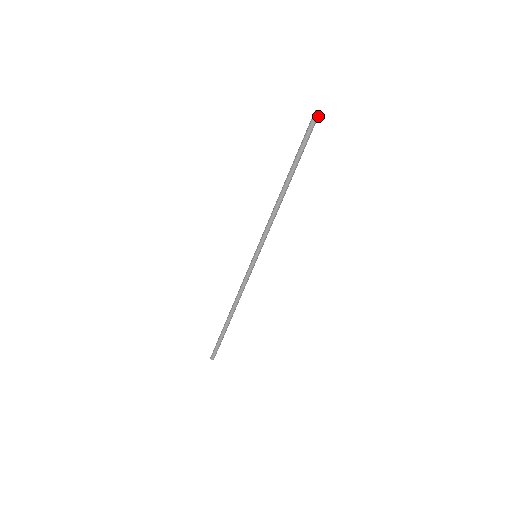
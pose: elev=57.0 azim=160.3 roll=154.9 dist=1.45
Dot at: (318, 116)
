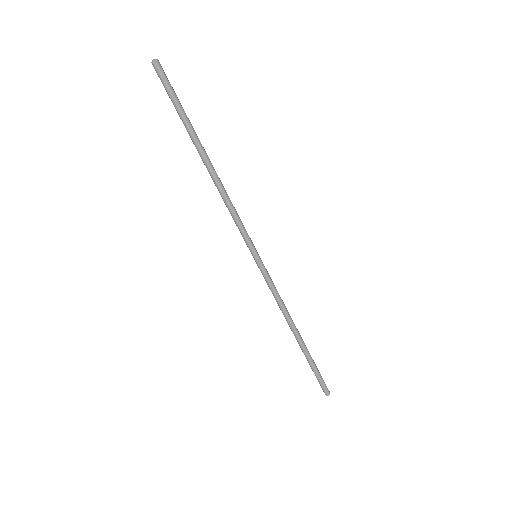
Dot at: (160, 64)
